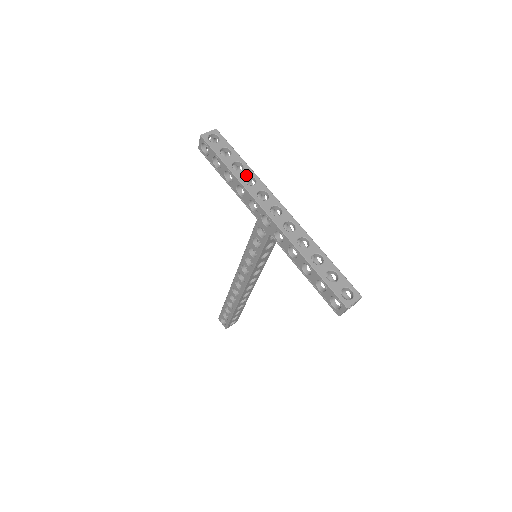
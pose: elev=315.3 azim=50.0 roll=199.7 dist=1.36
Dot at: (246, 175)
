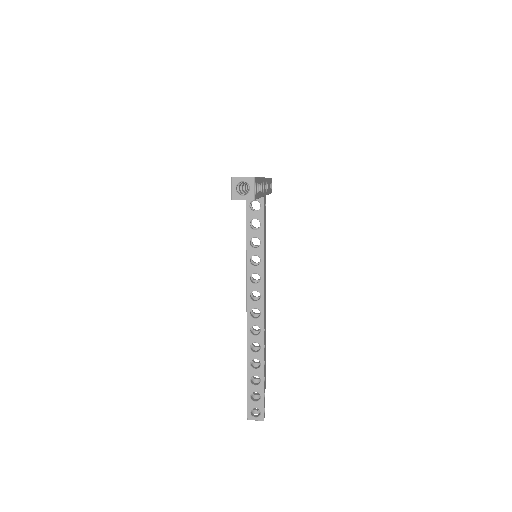
Dot at: occluded
